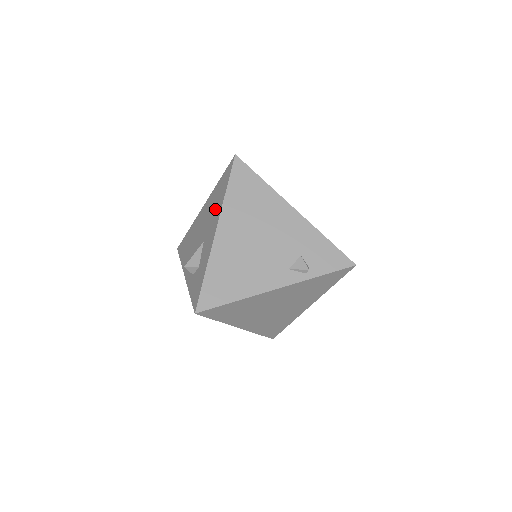
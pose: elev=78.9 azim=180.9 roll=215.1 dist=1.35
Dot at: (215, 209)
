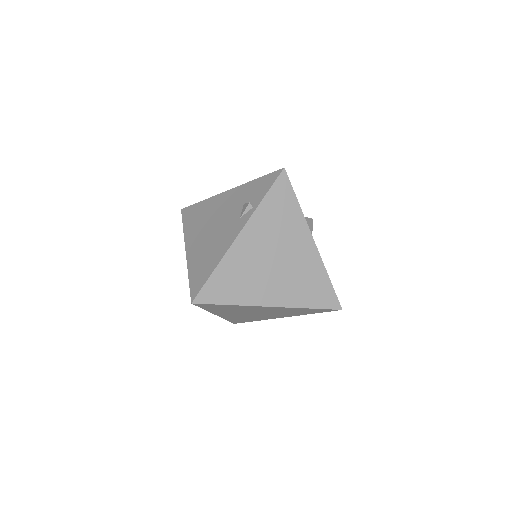
Dot at: occluded
